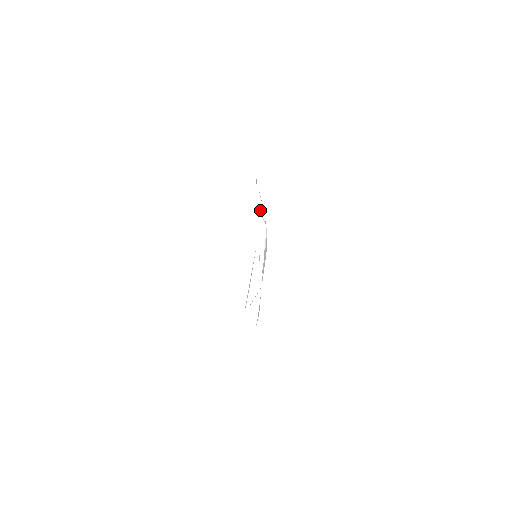
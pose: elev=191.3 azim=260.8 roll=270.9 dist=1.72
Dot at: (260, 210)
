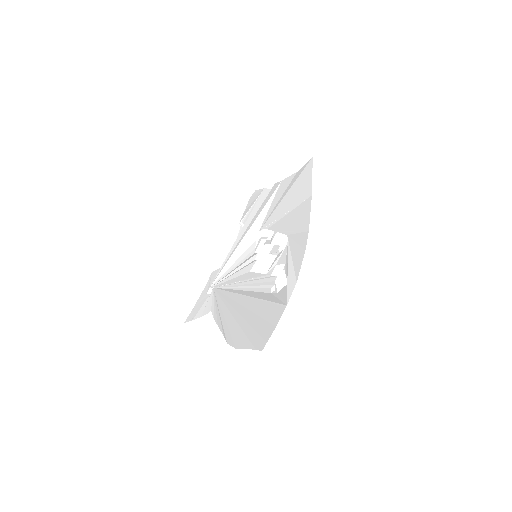
Dot at: (262, 217)
